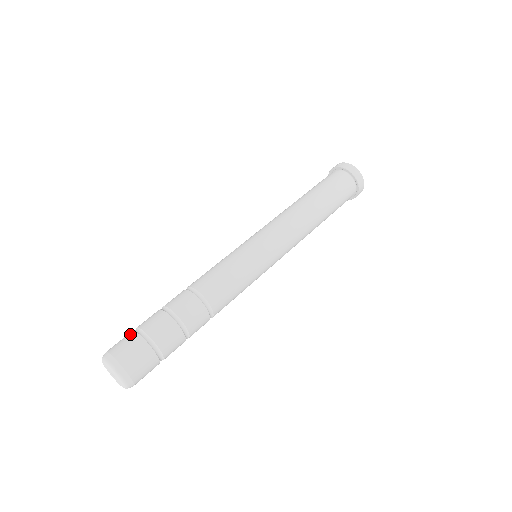
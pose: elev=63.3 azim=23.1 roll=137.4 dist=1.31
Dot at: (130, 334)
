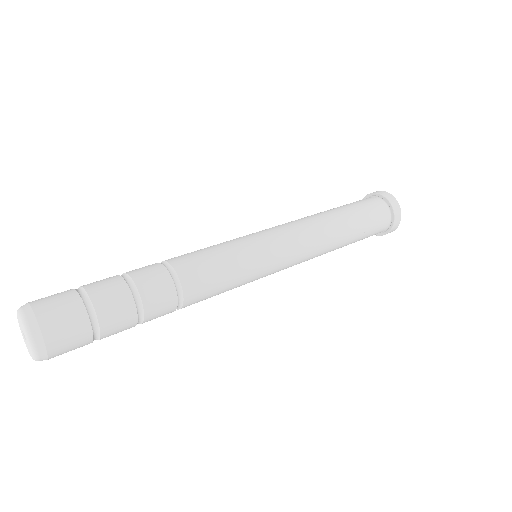
Dot at: (69, 292)
